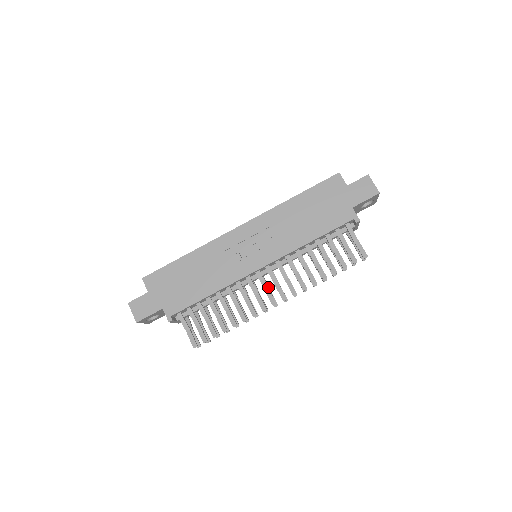
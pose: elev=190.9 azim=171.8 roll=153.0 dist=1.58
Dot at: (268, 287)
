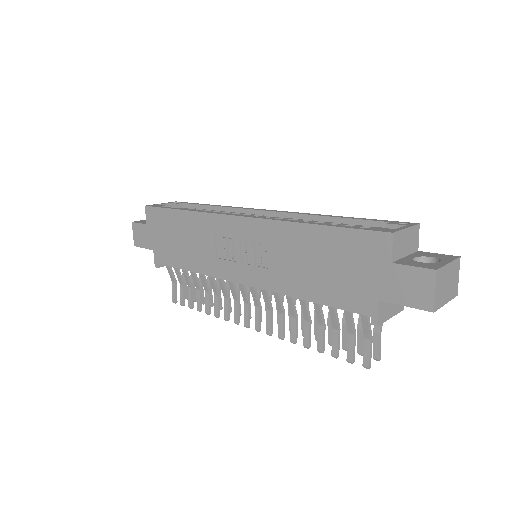
Dot at: occluded
